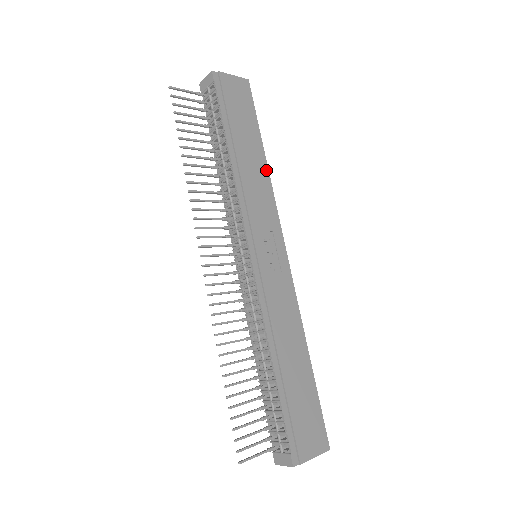
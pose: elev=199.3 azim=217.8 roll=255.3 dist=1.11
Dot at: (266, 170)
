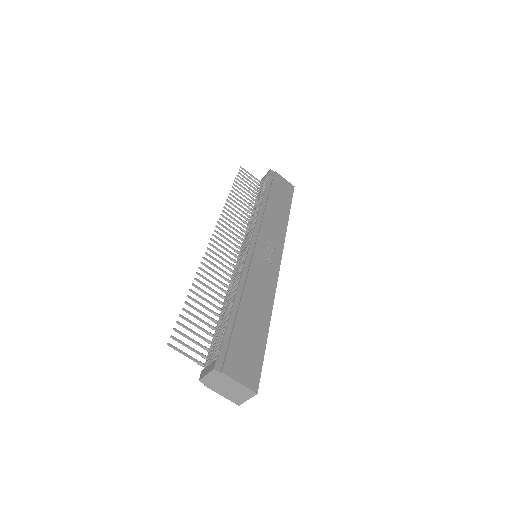
Dot at: (286, 222)
